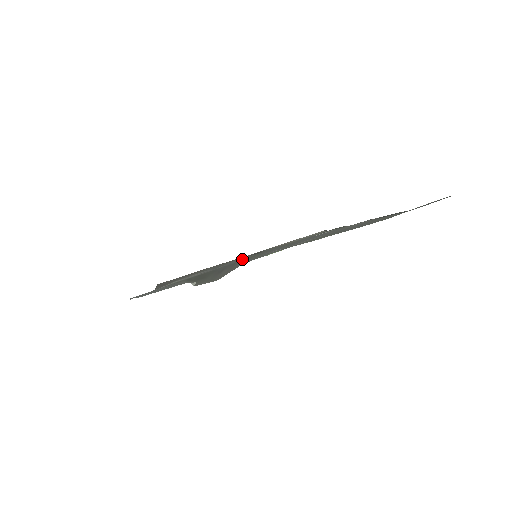
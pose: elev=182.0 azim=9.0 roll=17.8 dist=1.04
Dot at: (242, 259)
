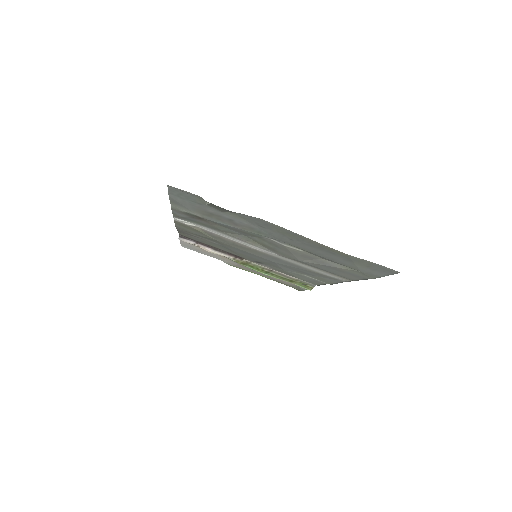
Dot at: (245, 233)
